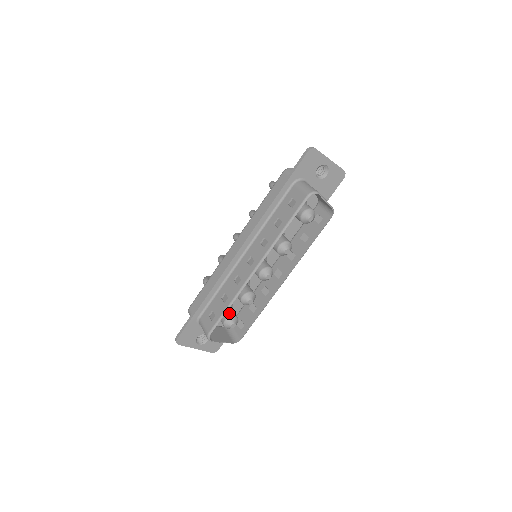
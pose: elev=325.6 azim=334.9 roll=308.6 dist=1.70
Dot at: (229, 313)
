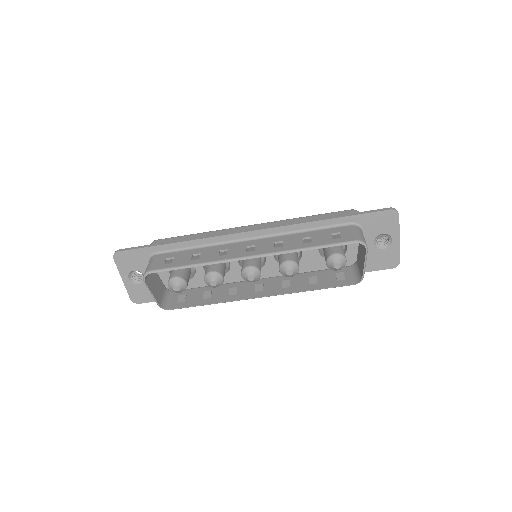
Dot at: (184, 275)
